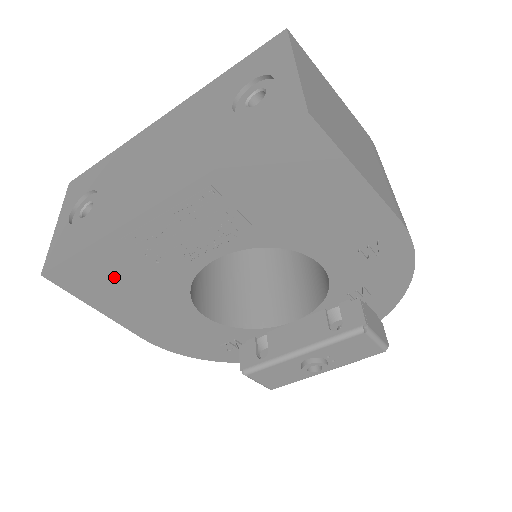
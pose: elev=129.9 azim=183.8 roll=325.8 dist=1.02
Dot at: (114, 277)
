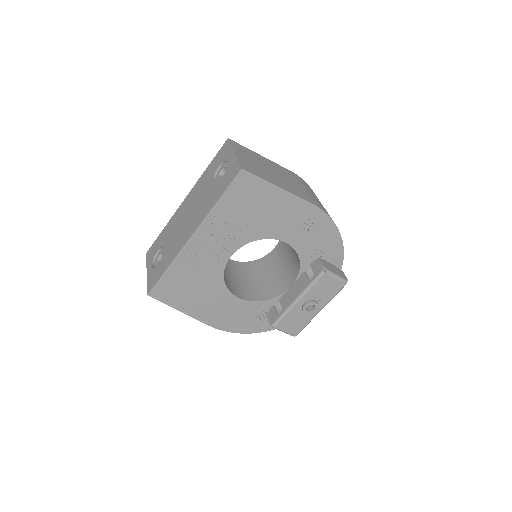
Dot at: (183, 285)
